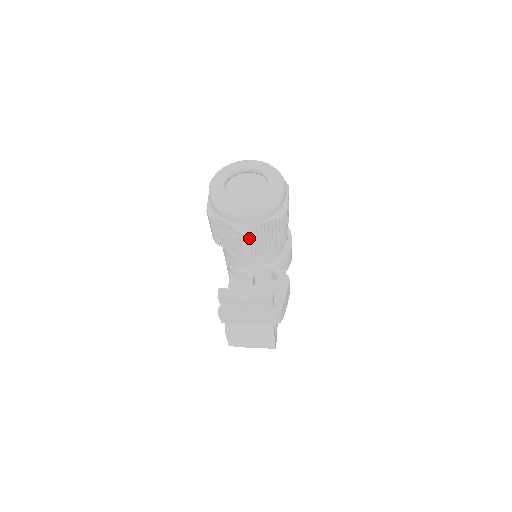
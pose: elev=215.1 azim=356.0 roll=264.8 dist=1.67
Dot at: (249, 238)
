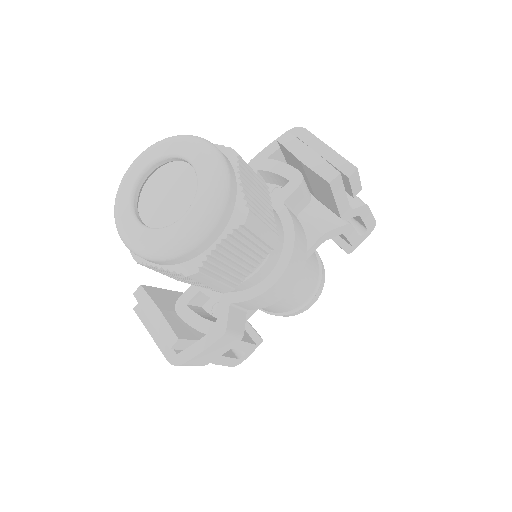
Dot at: (148, 267)
